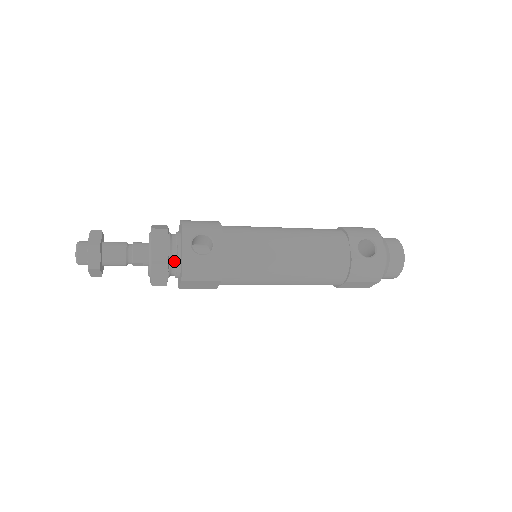
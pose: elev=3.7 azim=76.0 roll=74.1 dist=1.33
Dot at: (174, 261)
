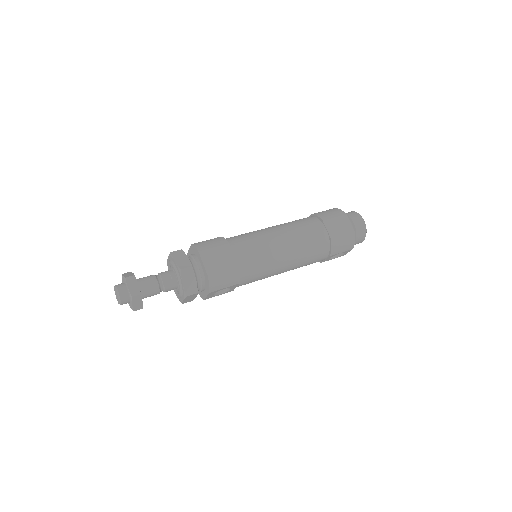
Dot at: occluded
